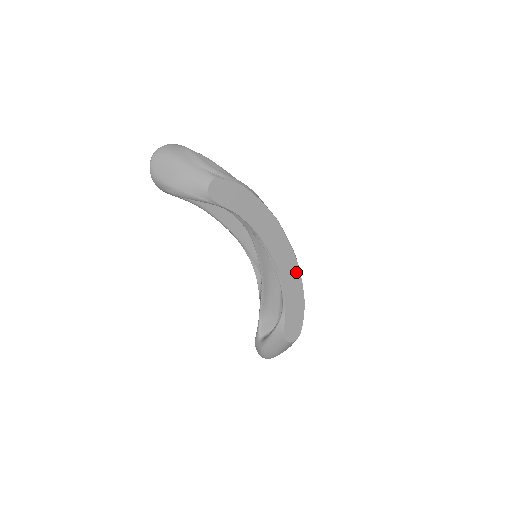
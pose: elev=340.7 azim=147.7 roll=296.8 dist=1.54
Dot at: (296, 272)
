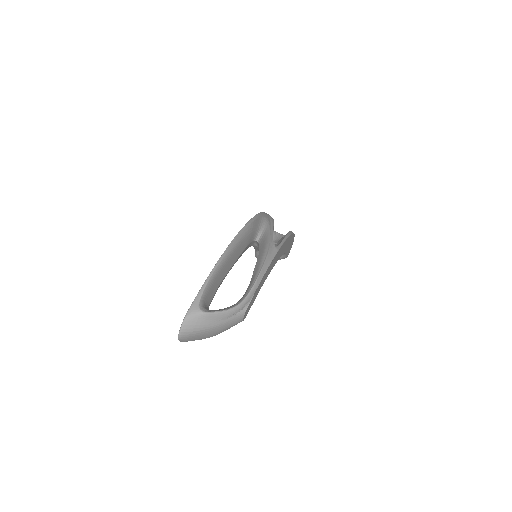
Dot at: (289, 238)
